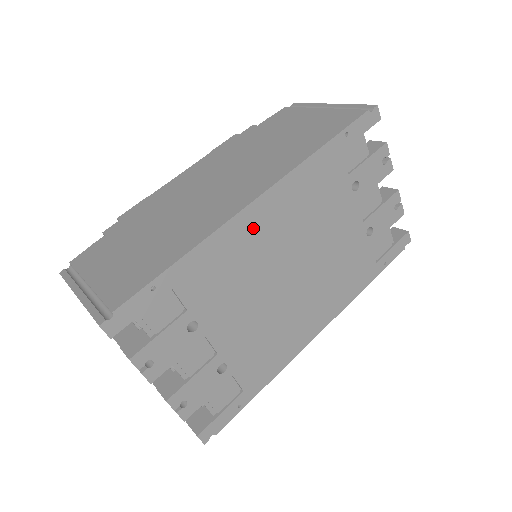
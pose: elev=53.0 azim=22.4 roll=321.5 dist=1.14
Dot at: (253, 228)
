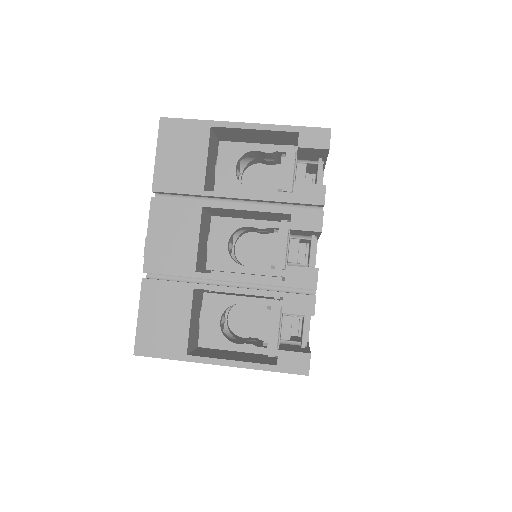
Dot at: occluded
